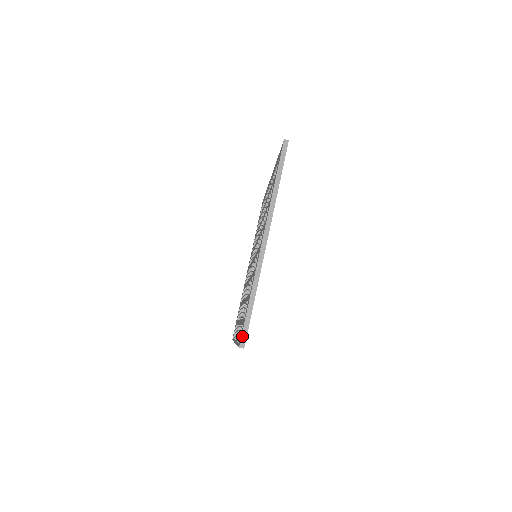
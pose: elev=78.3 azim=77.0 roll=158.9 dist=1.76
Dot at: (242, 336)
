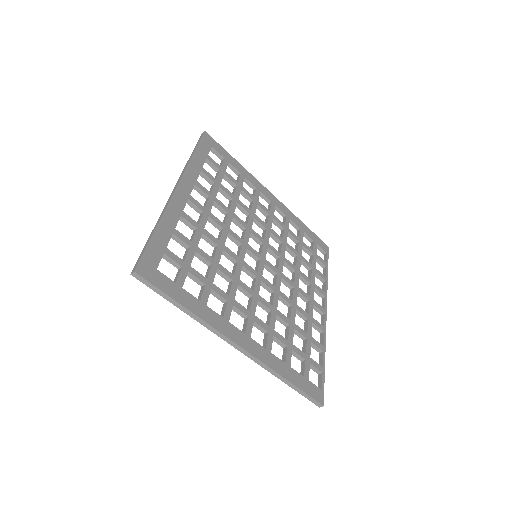
Dot at: (312, 402)
